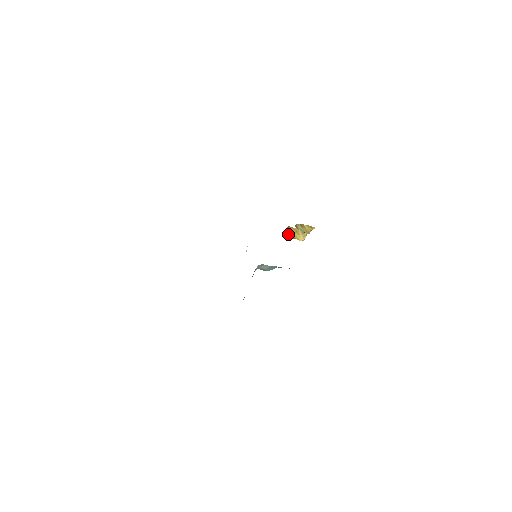
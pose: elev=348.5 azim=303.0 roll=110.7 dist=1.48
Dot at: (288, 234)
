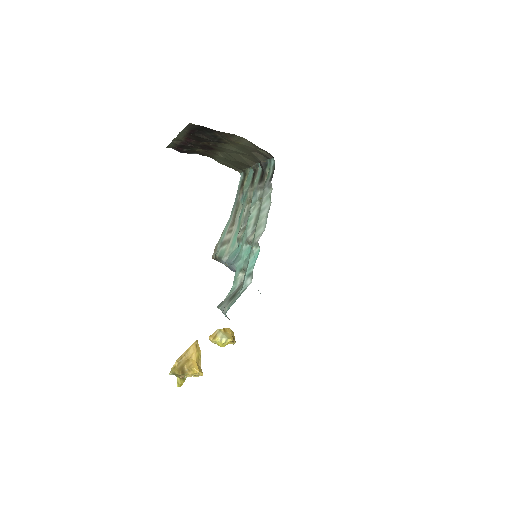
Dot at: (180, 365)
